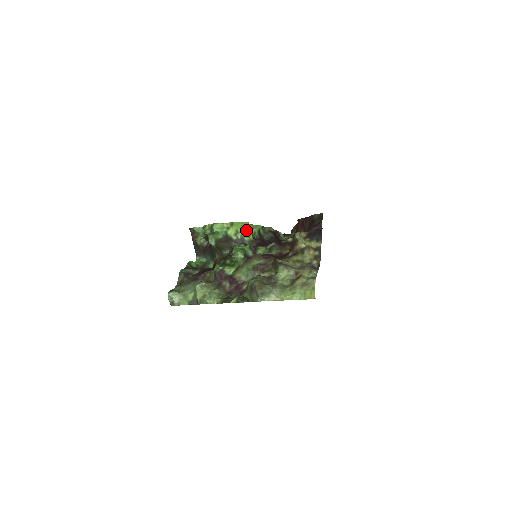
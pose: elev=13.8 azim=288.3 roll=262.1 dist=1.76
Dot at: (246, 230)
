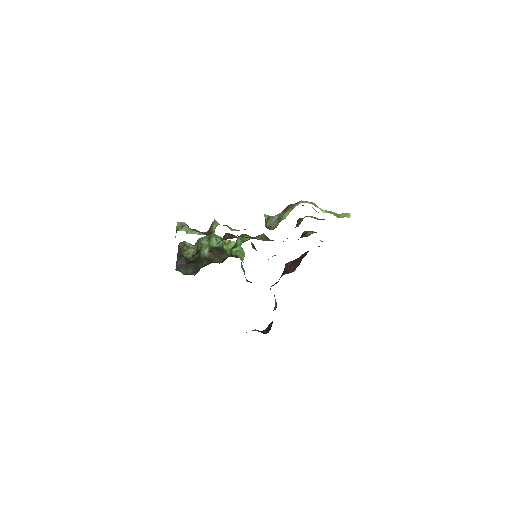
Dot at: (240, 252)
